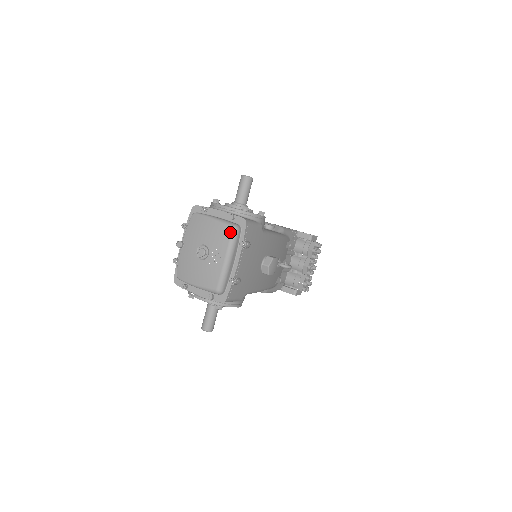
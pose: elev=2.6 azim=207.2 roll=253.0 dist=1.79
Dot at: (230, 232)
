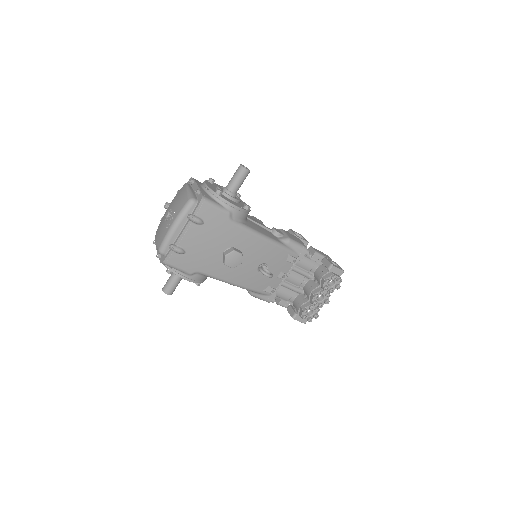
Dot at: (185, 202)
